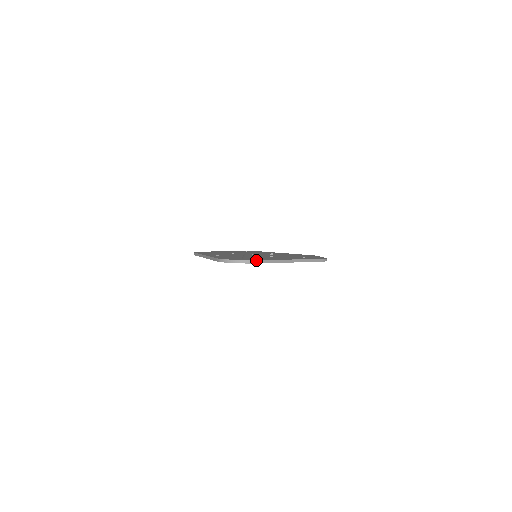
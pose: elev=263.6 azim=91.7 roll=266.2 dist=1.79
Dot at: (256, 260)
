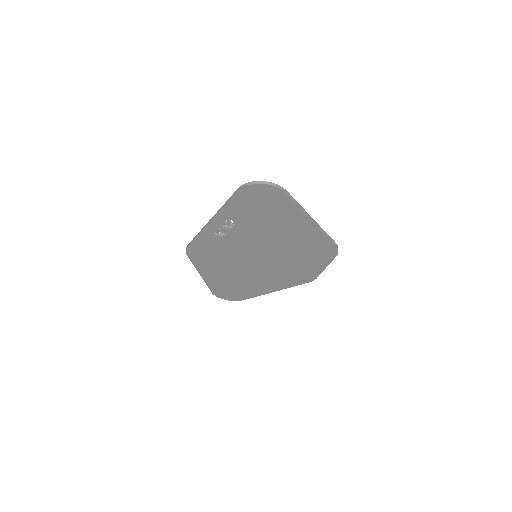
Dot at: (283, 188)
